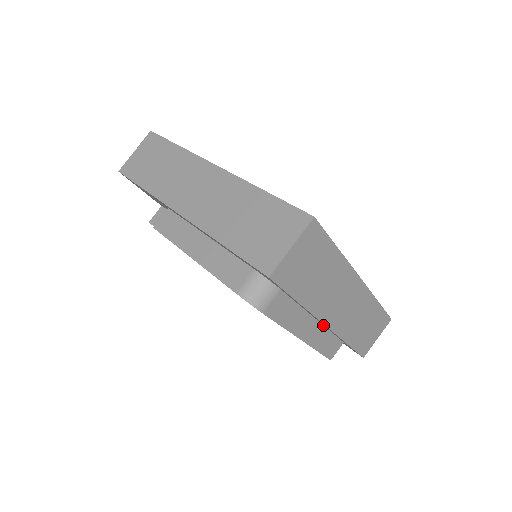
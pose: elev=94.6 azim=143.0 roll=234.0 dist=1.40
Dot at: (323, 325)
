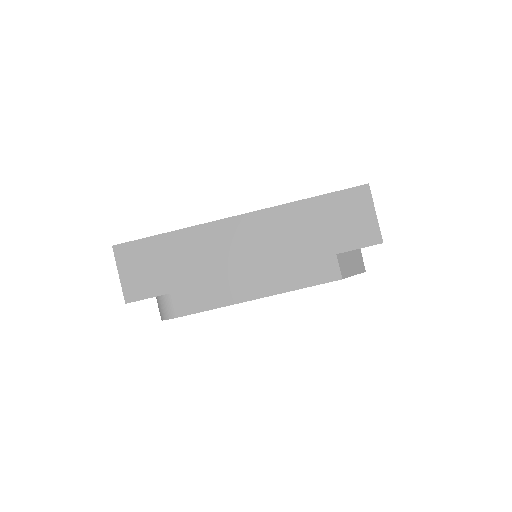
Dot at: (270, 270)
